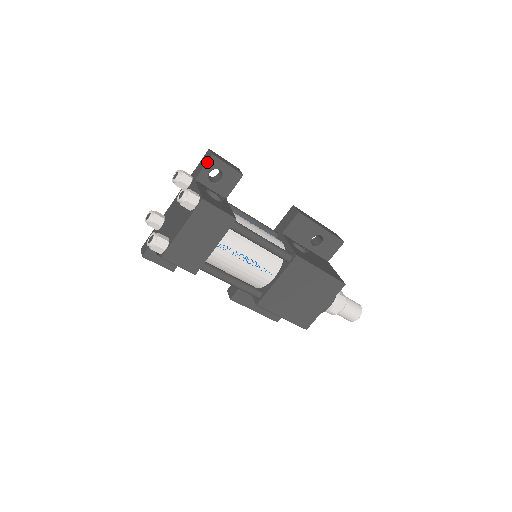
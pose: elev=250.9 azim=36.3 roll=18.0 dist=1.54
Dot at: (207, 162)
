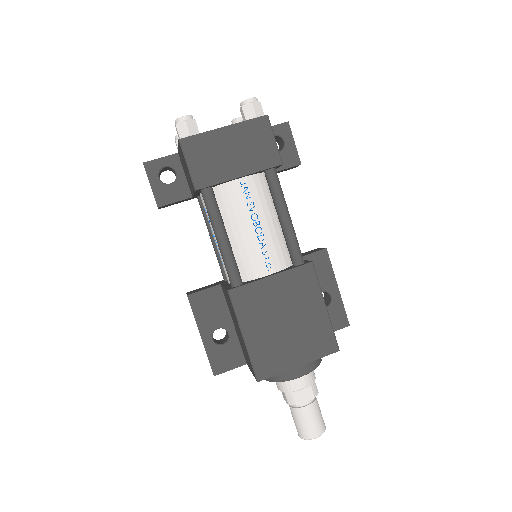
Dot at: (279, 124)
